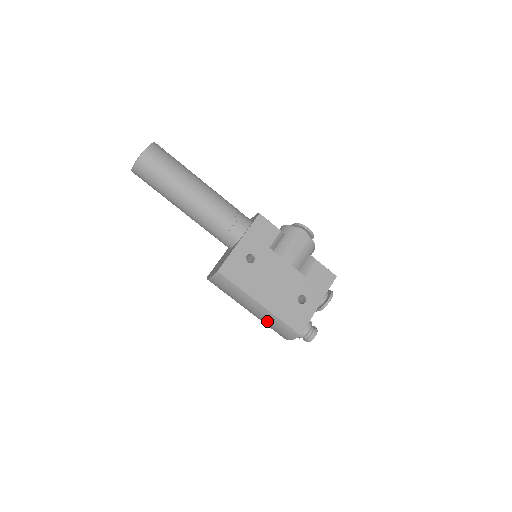
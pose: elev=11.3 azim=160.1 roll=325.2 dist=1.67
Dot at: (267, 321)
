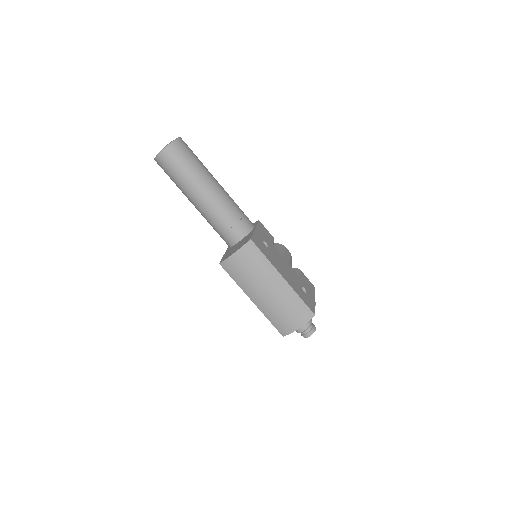
Dot at: (283, 303)
